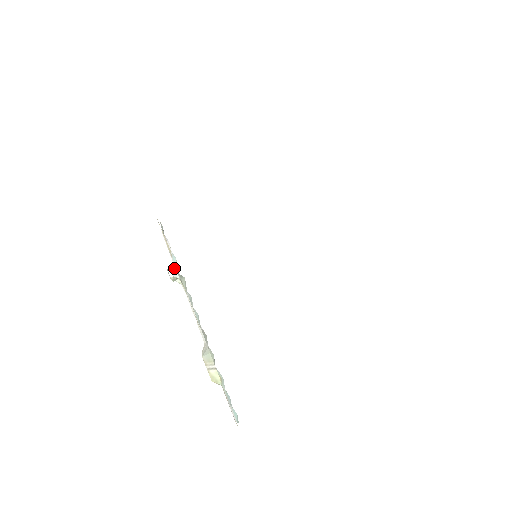
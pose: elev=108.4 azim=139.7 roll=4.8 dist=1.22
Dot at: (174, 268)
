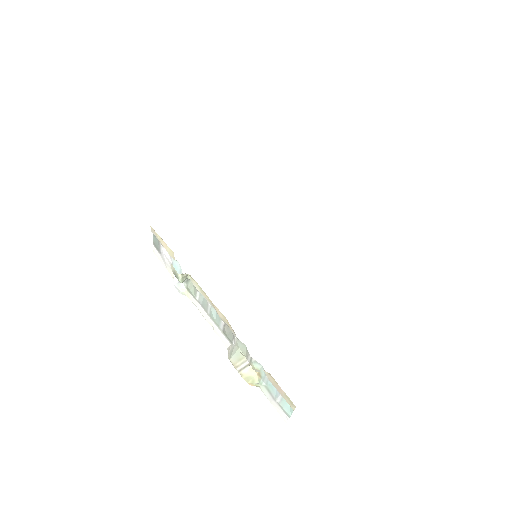
Dot at: occluded
